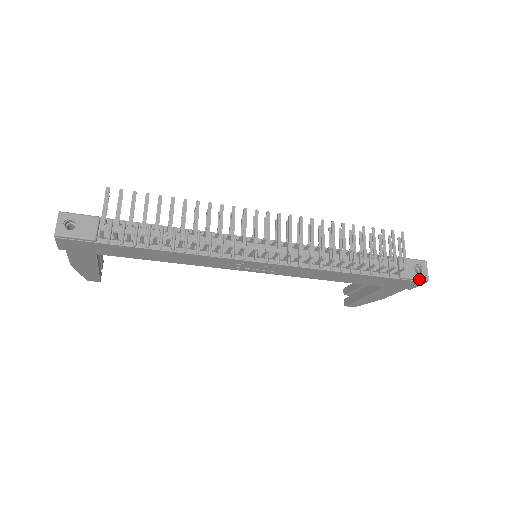
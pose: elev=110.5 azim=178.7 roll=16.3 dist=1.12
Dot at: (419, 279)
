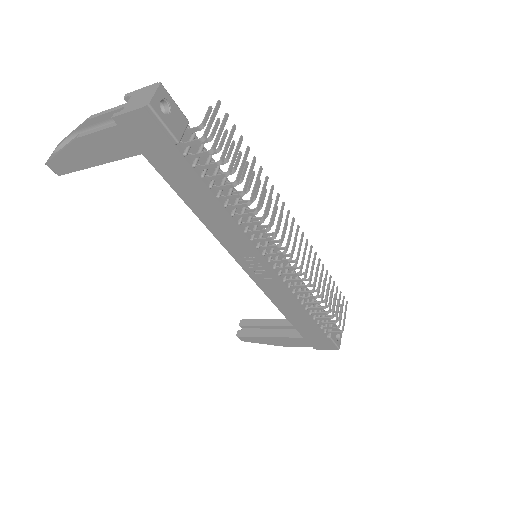
Dot at: (336, 345)
